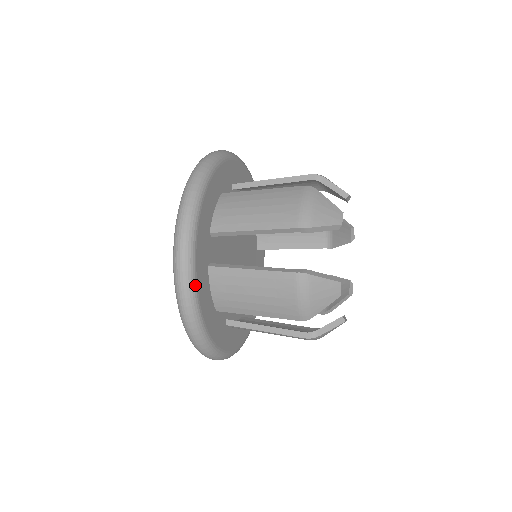
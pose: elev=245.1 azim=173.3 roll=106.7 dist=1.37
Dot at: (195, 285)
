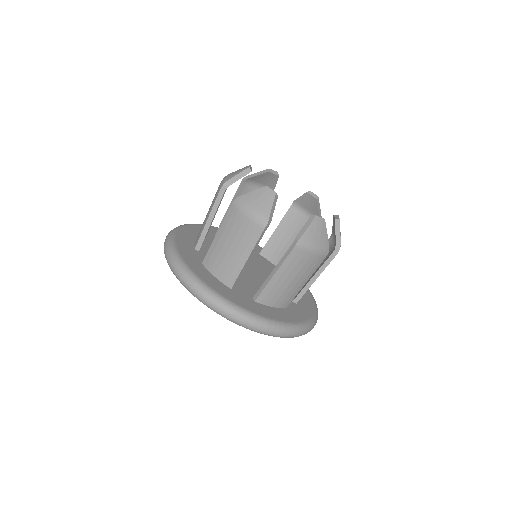
Dot at: (267, 319)
